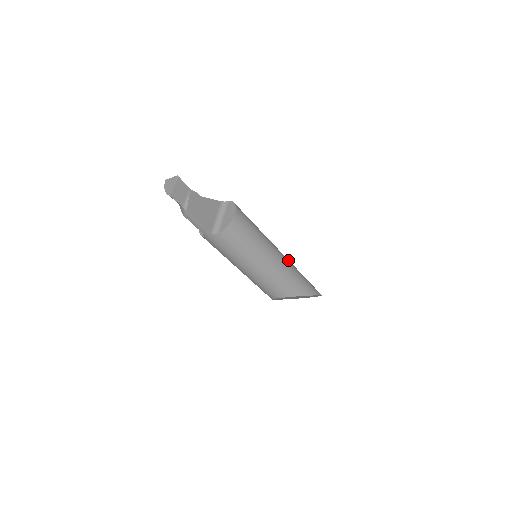
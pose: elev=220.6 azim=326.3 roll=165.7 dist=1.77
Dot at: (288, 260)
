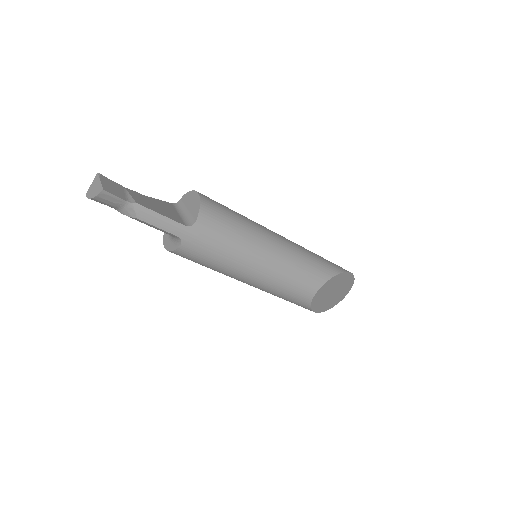
Dot at: occluded
